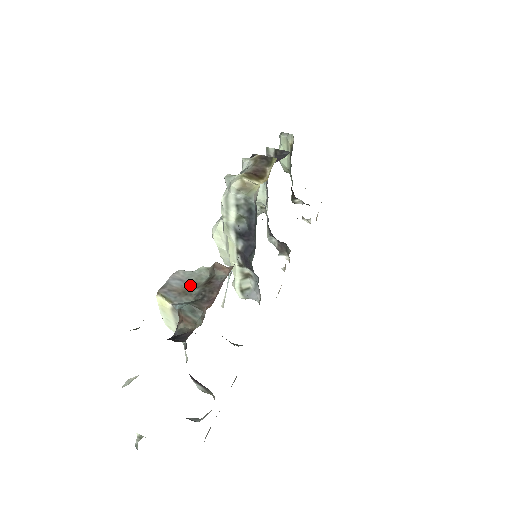
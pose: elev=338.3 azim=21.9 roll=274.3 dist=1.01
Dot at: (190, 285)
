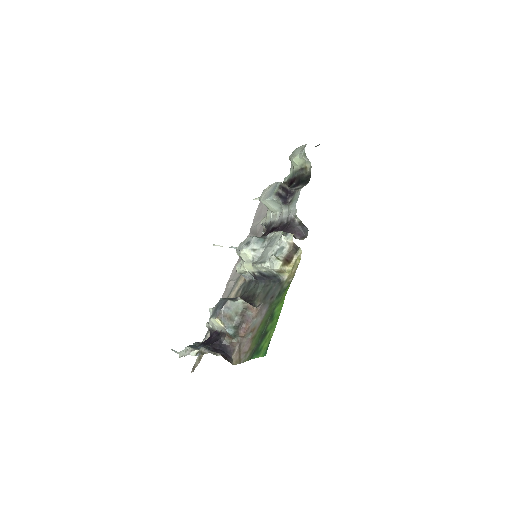
Dot at: (233, 313)
